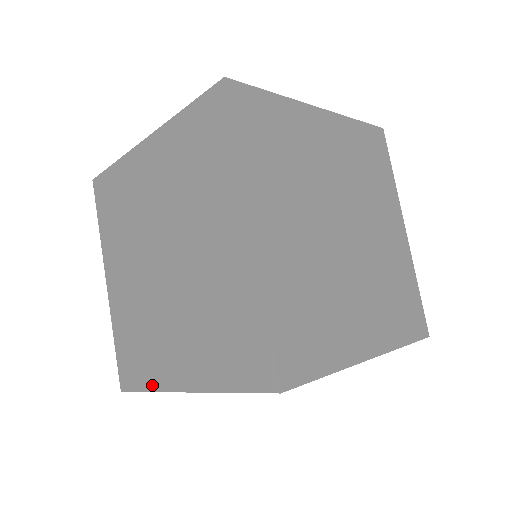
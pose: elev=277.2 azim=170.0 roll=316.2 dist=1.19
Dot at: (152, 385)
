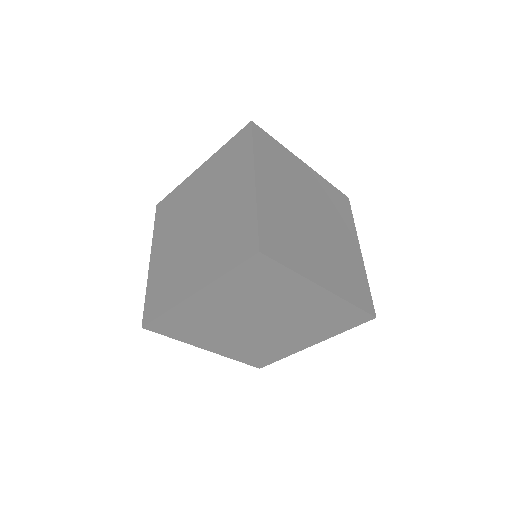
Dot at: (155, 233)
